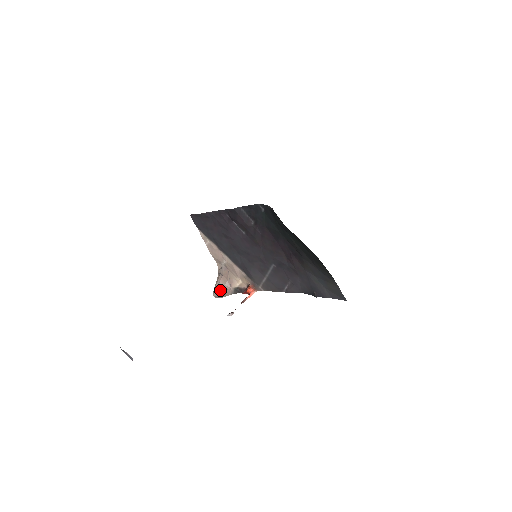
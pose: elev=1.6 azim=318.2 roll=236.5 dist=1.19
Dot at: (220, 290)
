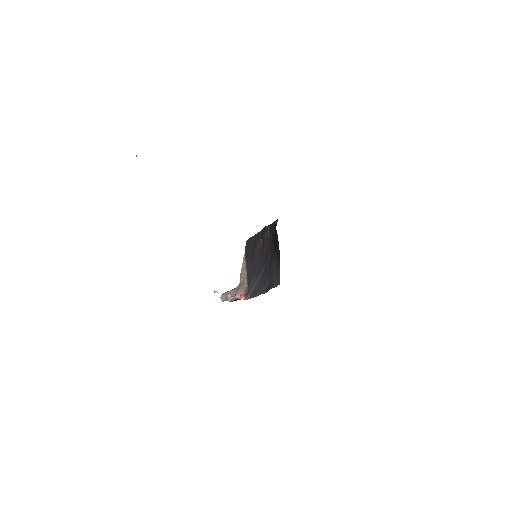
Dot at: (227, 294)
